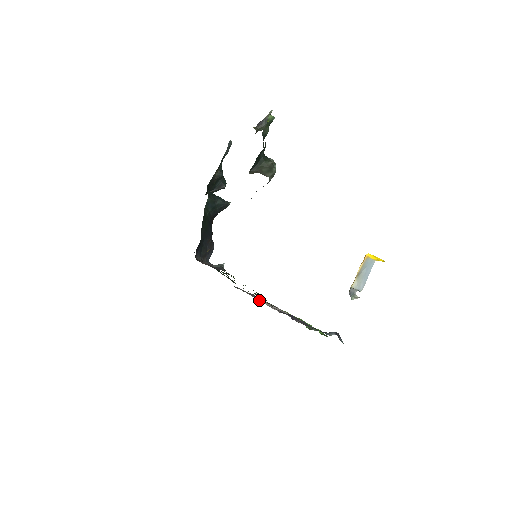
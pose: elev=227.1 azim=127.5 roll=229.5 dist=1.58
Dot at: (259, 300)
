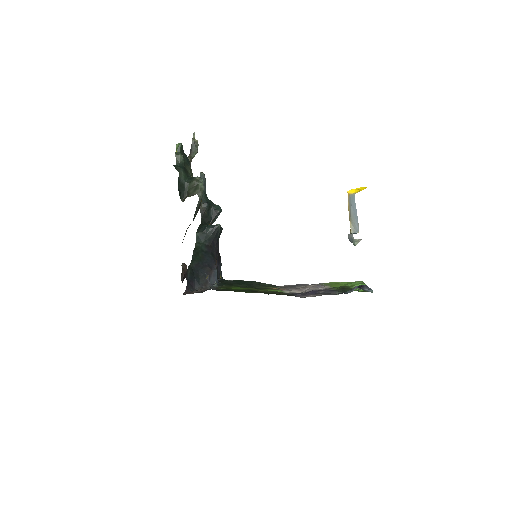
Dot at: occluded
